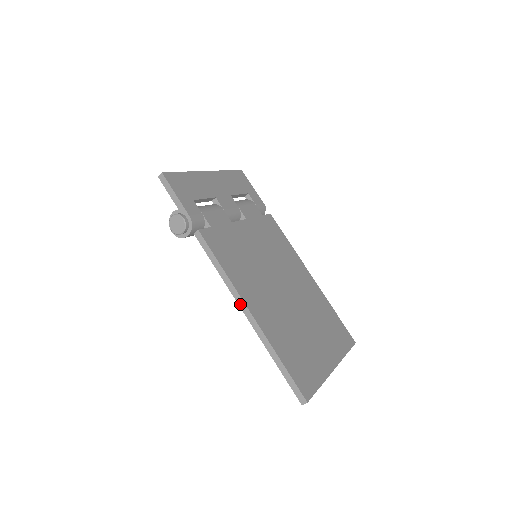
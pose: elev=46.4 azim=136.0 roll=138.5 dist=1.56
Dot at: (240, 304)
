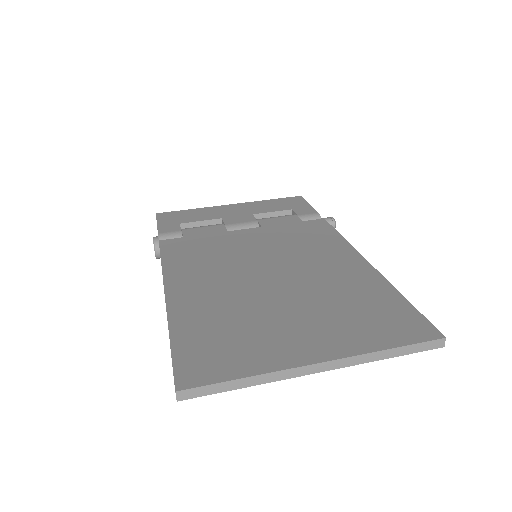
Dot at: occluded
